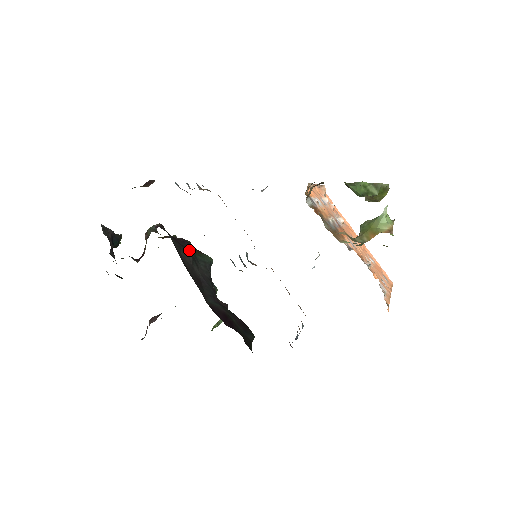
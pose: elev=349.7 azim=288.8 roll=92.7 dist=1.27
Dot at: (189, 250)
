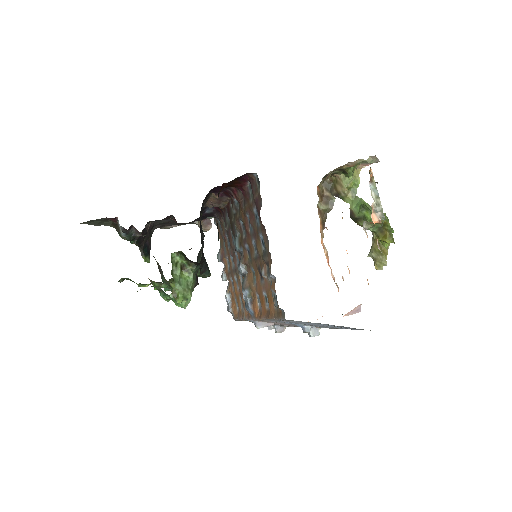
Dot at: occluded
